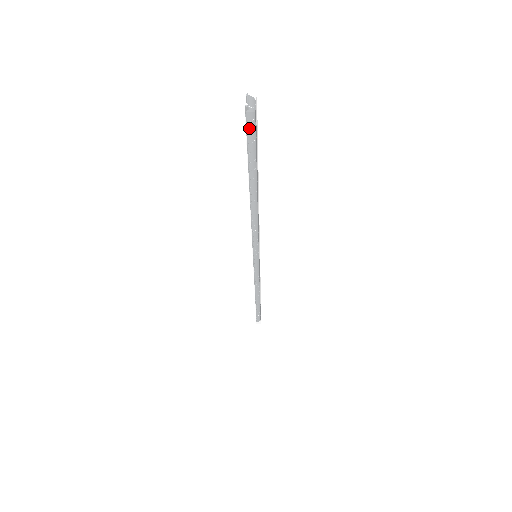
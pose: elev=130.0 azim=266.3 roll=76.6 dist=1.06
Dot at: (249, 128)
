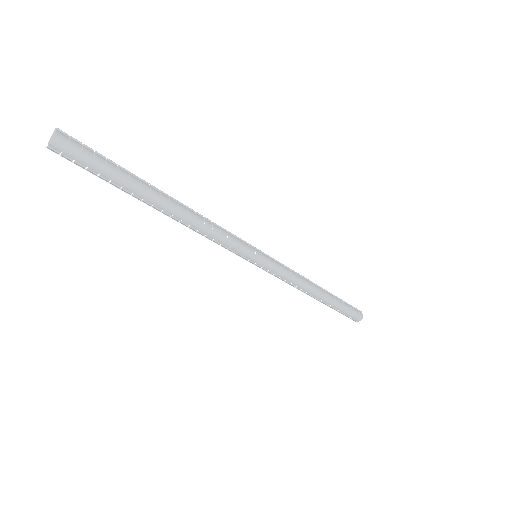
Dot at: (65, 158)
